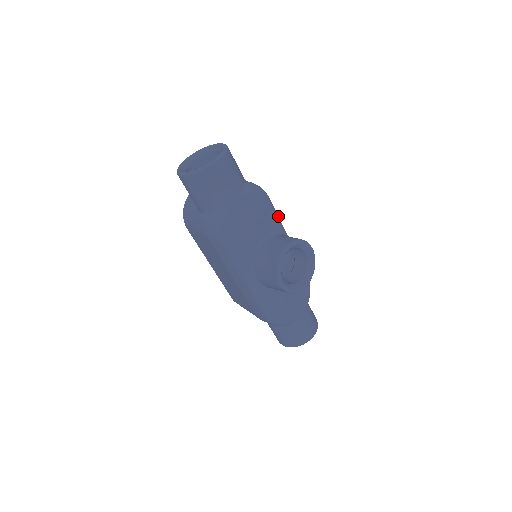
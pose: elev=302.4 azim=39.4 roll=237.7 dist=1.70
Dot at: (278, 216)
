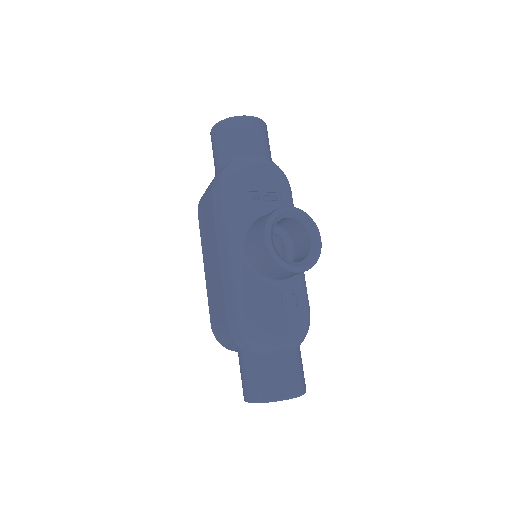
Dot at: occluded
